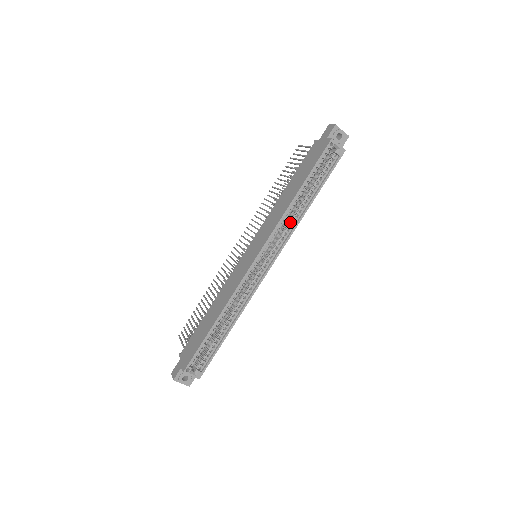
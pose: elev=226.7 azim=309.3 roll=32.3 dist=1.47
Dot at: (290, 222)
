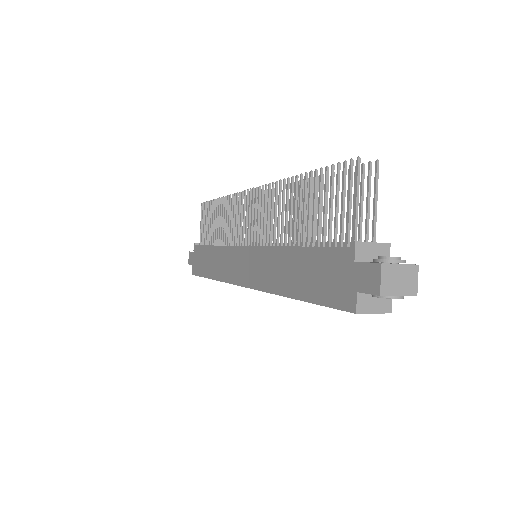
Dot at: occluded
